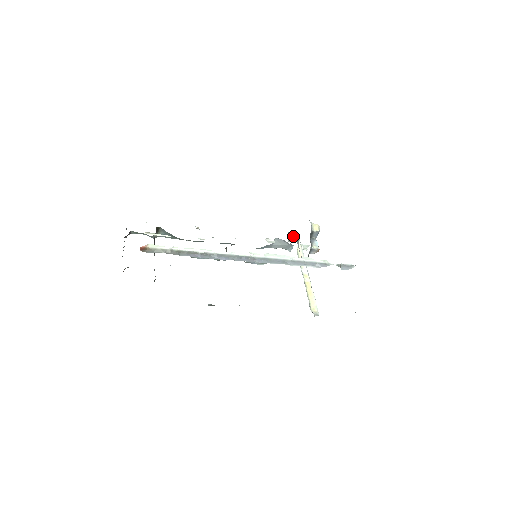
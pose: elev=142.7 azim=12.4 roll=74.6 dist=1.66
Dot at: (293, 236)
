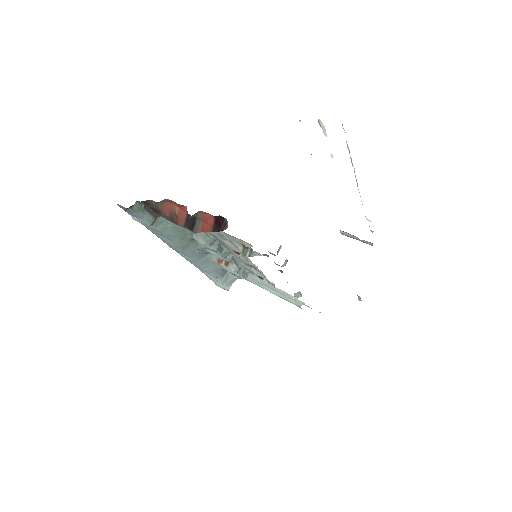
Dot at: occluded
